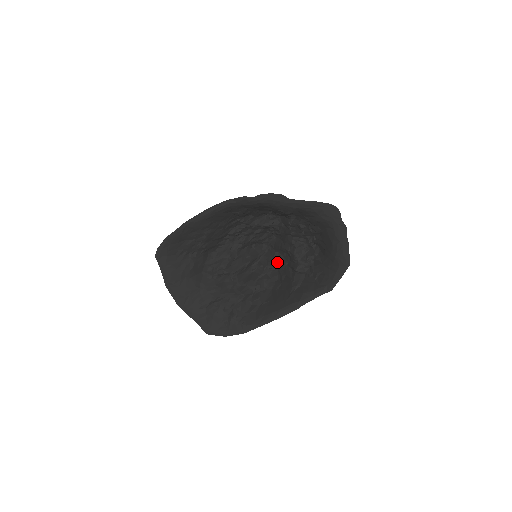
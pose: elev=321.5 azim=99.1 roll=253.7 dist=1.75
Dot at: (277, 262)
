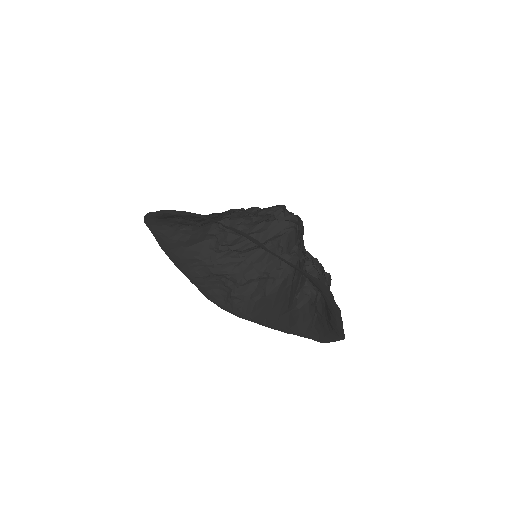
Dot at: (296, 253)
